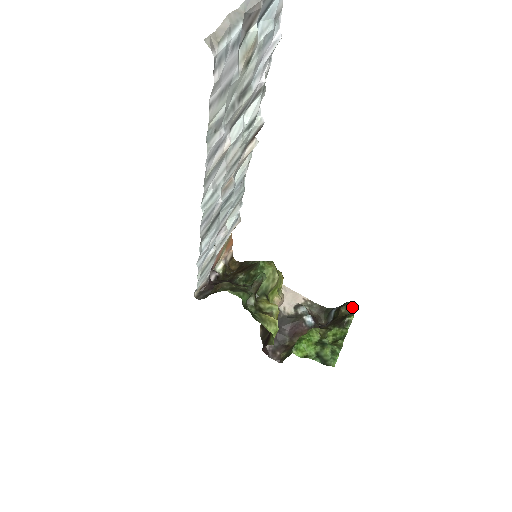
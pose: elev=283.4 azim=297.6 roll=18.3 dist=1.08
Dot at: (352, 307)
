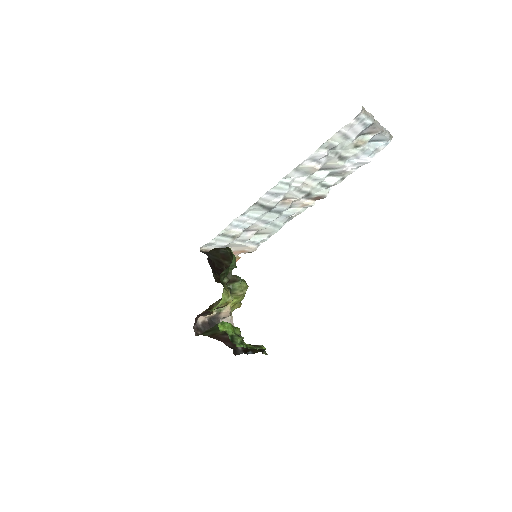
Dot at: (265, 352)
